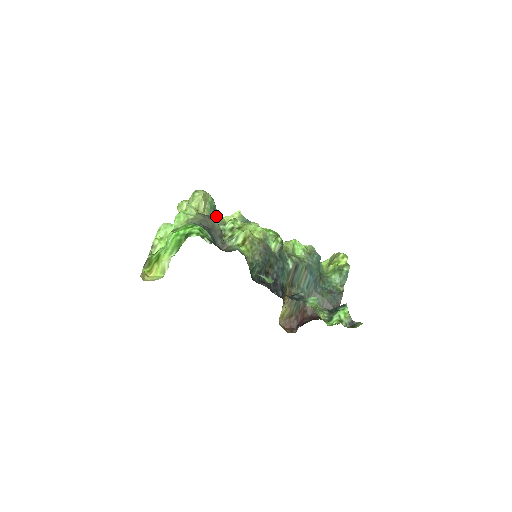
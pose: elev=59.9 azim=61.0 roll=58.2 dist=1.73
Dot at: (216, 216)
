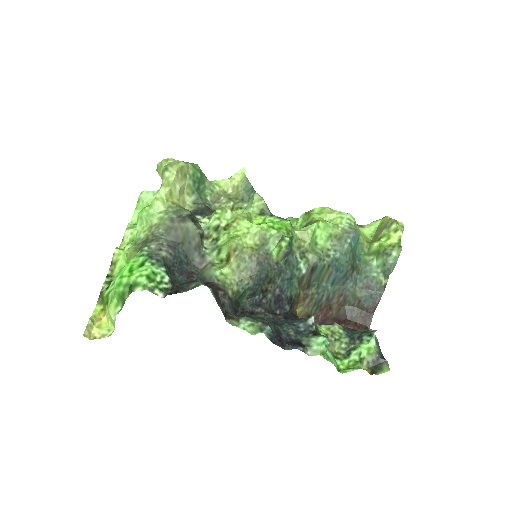
Dot at: (206, 187)
